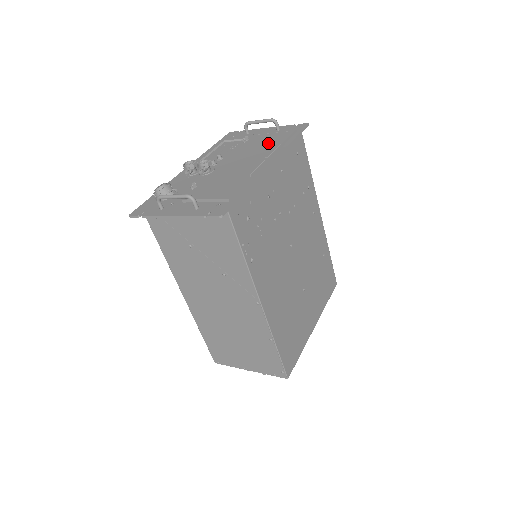
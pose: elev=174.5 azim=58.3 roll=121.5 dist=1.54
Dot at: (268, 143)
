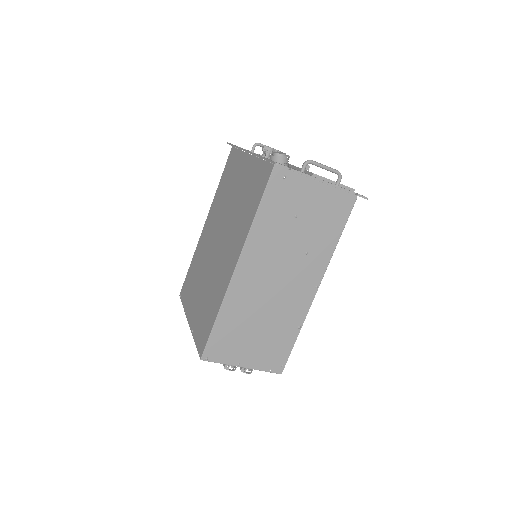
Dot at: occluded
